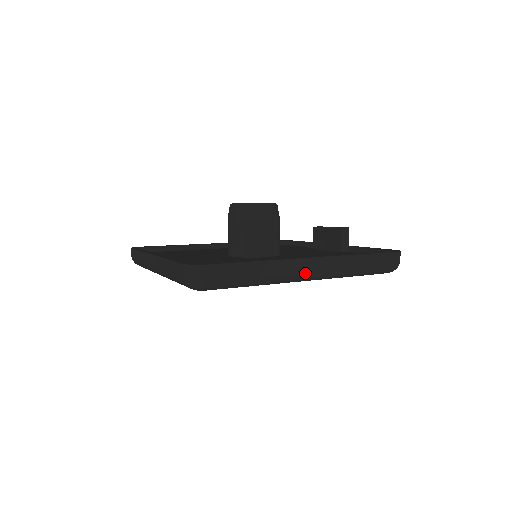
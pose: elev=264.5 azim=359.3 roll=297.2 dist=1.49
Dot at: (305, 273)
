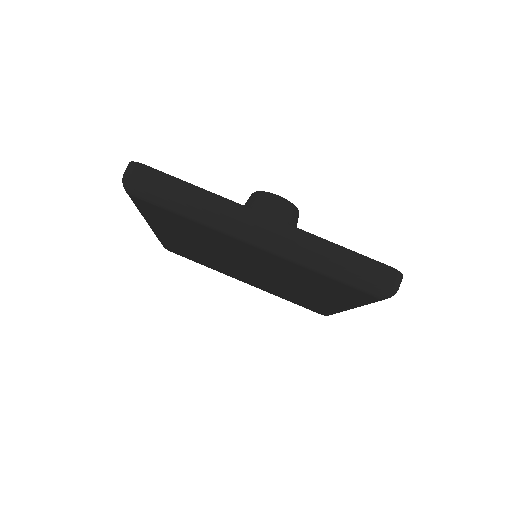
Dot at: (250, 228)
